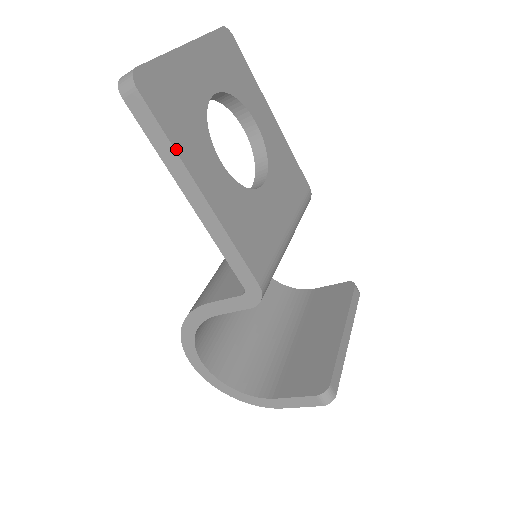
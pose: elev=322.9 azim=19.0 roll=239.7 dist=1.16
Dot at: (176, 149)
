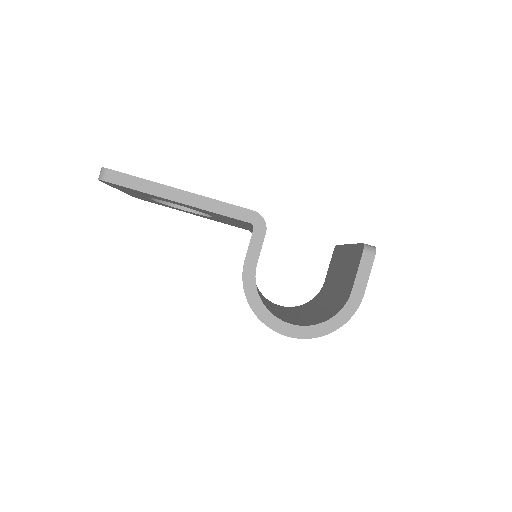
Dot at: (148, 180)
